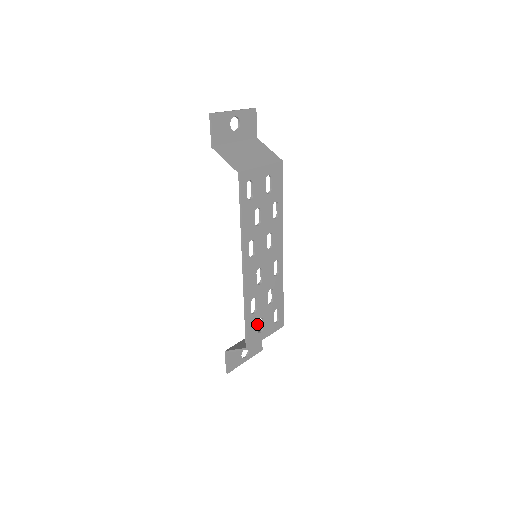
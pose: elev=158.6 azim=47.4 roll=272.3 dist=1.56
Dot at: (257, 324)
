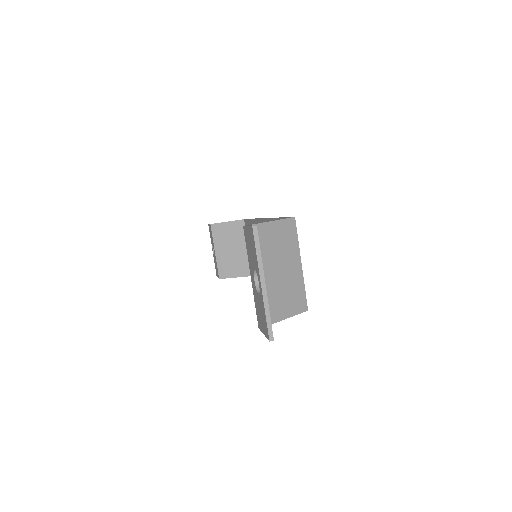
Dot at: occluded
